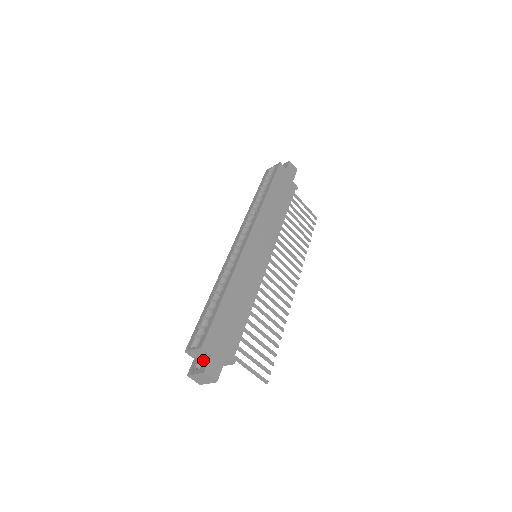
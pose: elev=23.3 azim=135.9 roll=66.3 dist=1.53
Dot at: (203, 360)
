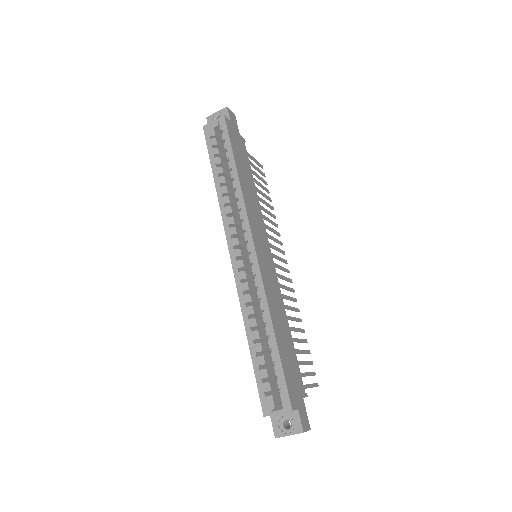
Dot at: (289, 417)
